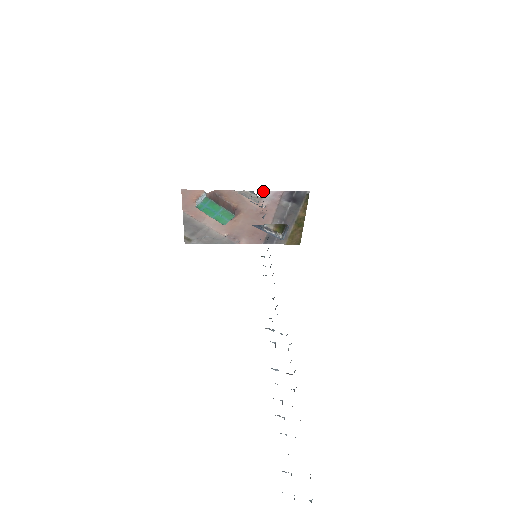
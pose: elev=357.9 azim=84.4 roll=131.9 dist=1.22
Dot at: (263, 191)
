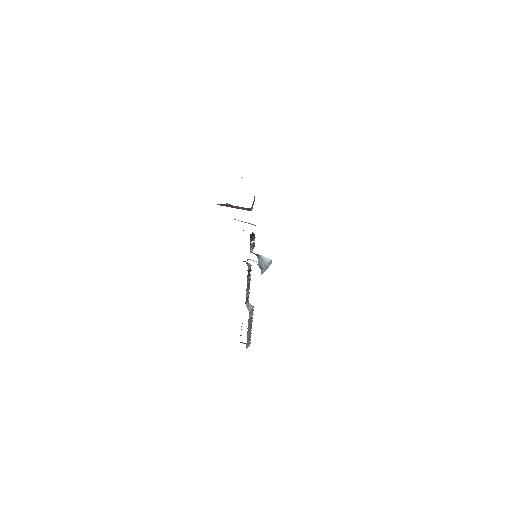
Dot at: (251, 234)
